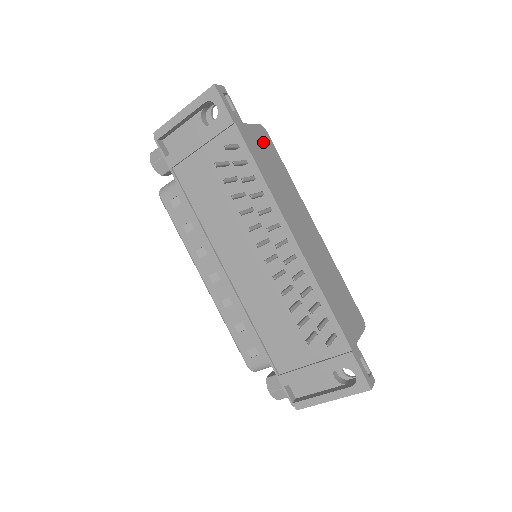
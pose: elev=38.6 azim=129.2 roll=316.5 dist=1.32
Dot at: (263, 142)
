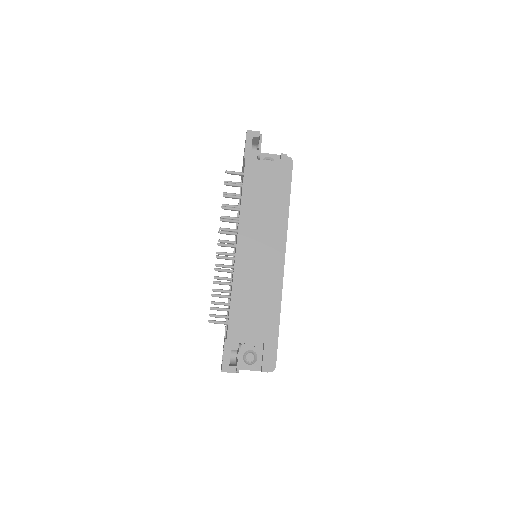
Dot at: (273, 176)
